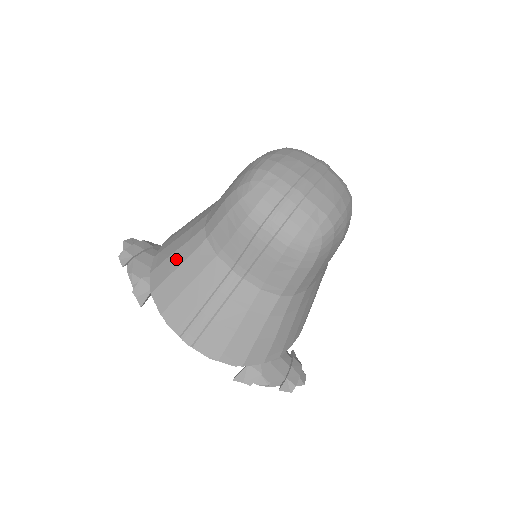
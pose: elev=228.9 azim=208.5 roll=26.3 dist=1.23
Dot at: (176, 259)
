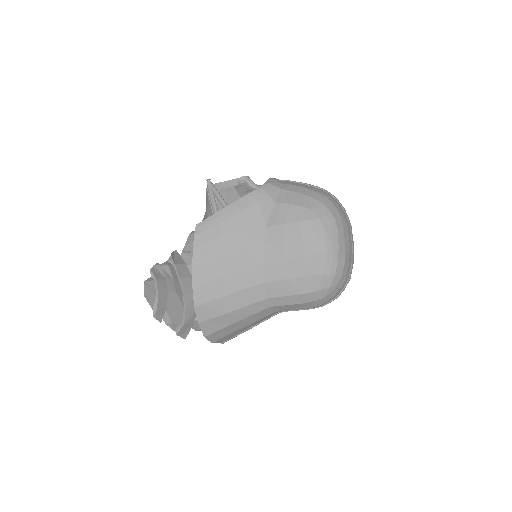
Dot at: (234, 317)
